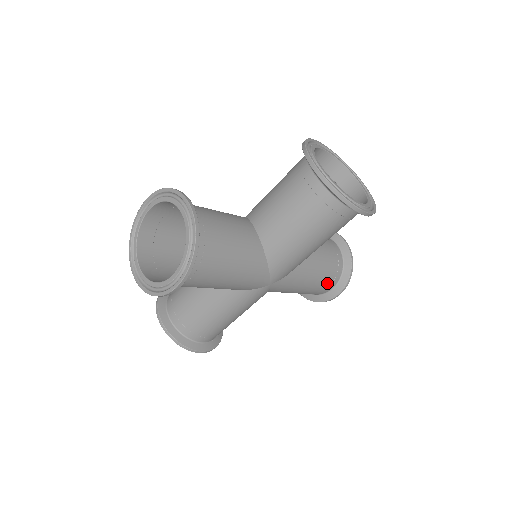
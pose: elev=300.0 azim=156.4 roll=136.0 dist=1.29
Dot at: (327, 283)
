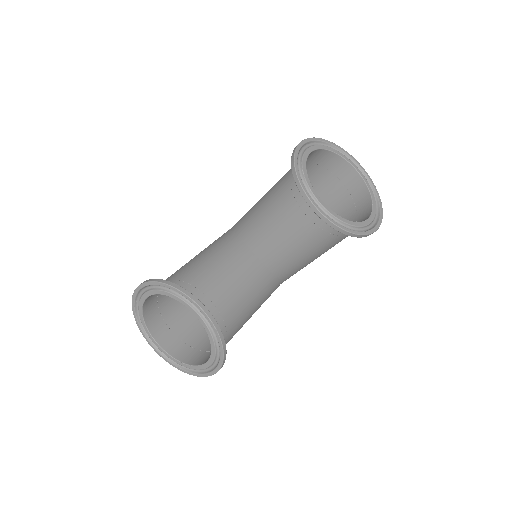
Dot at: occluded
